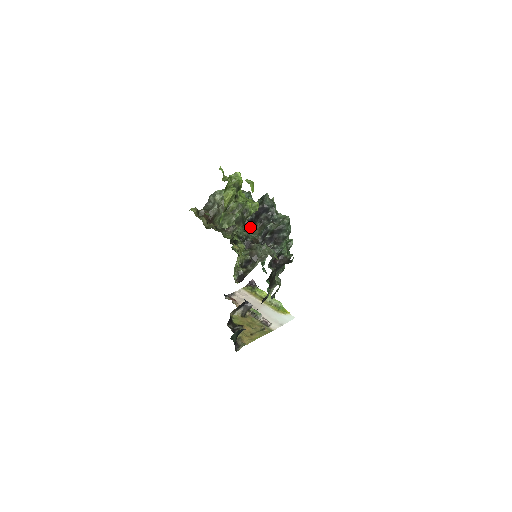
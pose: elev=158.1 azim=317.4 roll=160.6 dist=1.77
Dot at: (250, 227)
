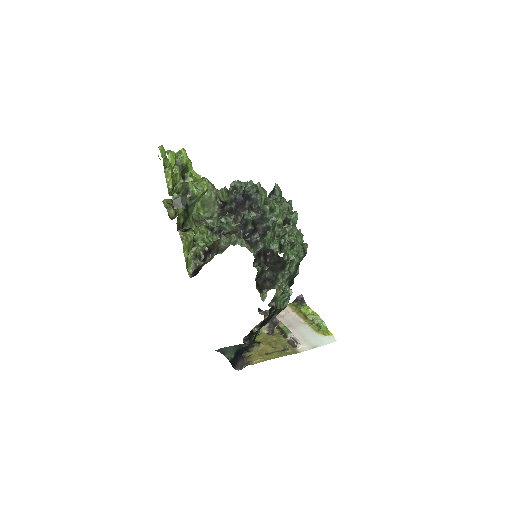
Dot at: (232, 218)
